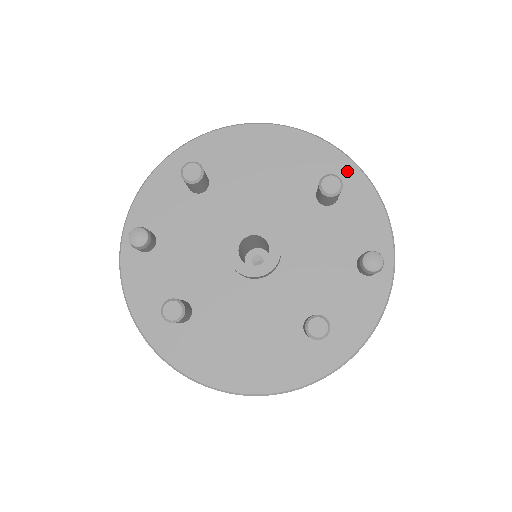
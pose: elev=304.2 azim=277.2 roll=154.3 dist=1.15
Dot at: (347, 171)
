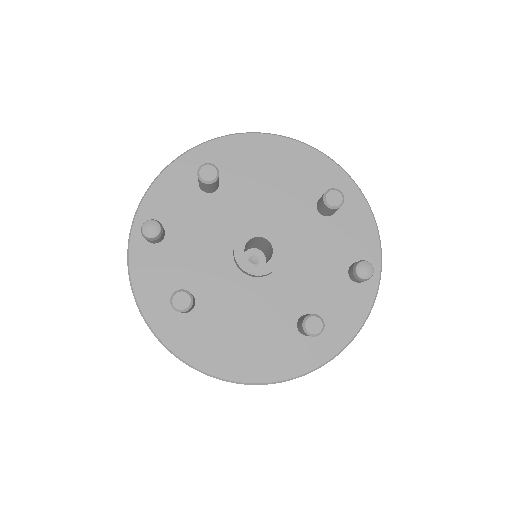
Dot at: (345, 187)
